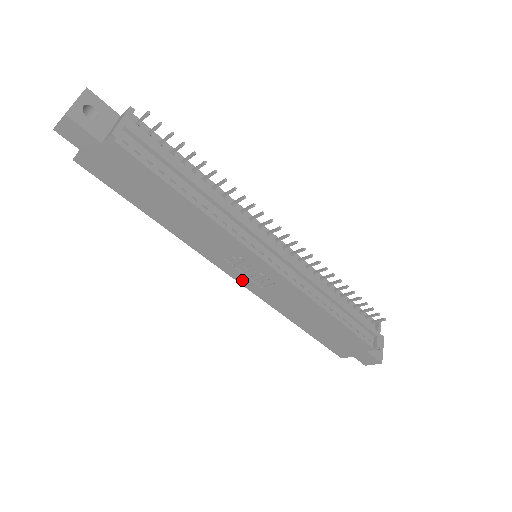
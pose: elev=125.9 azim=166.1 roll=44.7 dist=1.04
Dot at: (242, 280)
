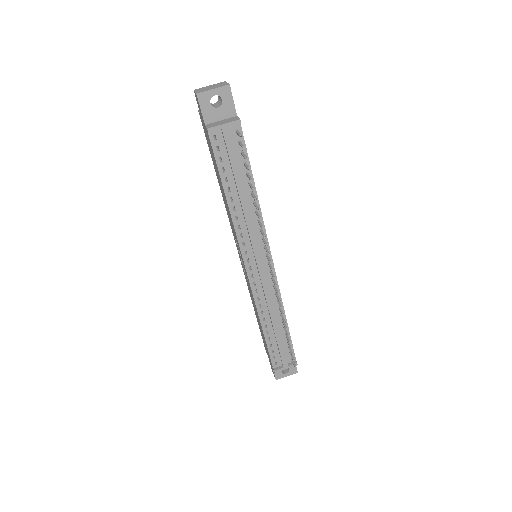
Dot at: occluded
